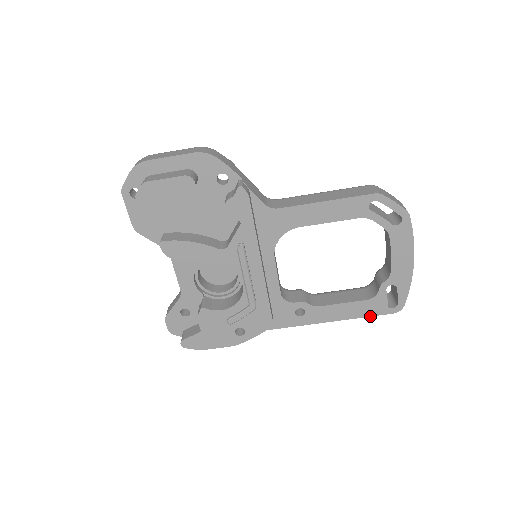
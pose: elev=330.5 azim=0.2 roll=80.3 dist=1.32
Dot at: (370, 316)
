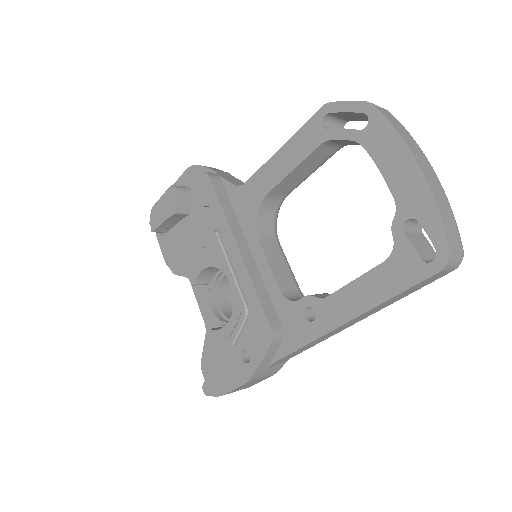
Dot at: (404, 290)
